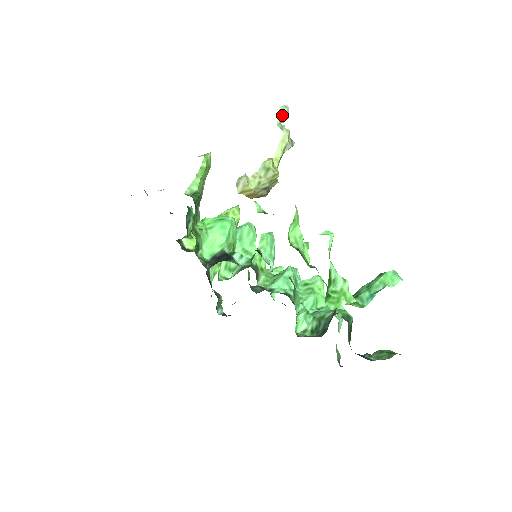
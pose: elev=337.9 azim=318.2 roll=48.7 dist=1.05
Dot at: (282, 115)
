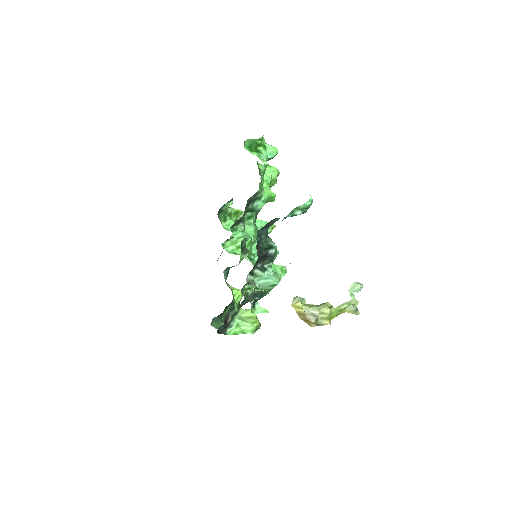
Dot at: (355, 286)
